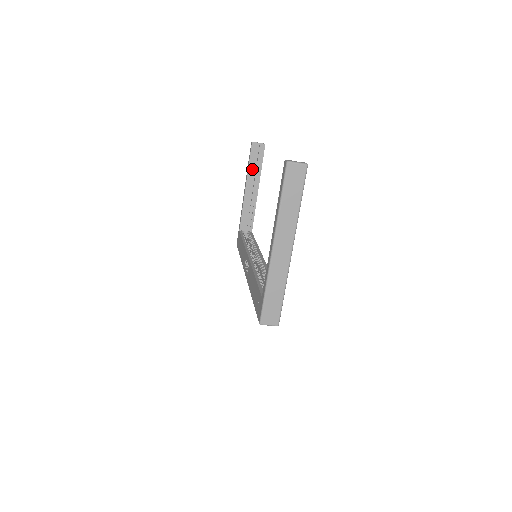
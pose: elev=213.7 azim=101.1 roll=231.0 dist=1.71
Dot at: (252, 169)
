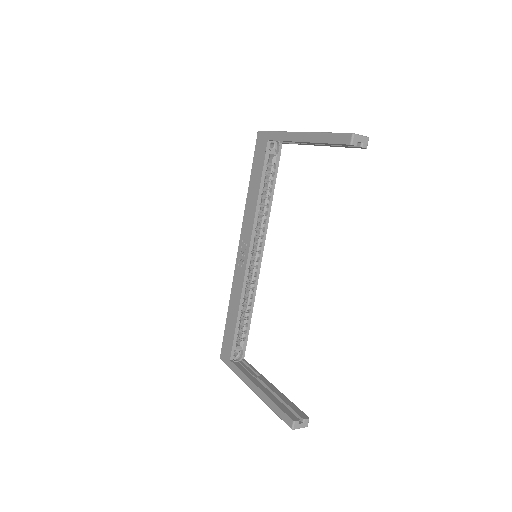
Dot at: (327, 144)
